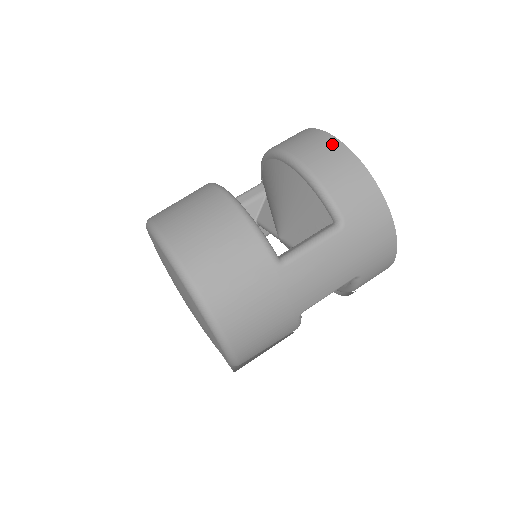
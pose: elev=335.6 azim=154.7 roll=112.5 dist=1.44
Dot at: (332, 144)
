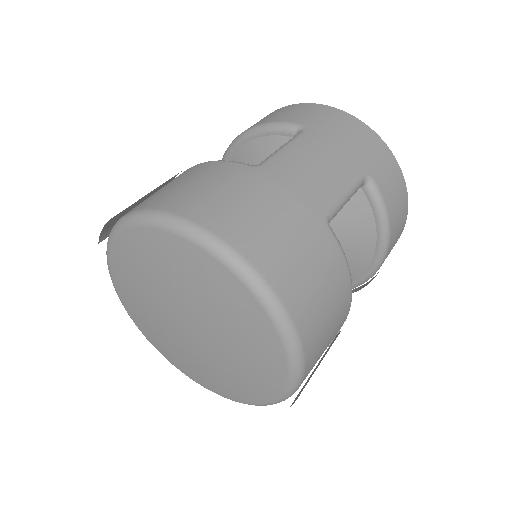
Dot at: occluded
